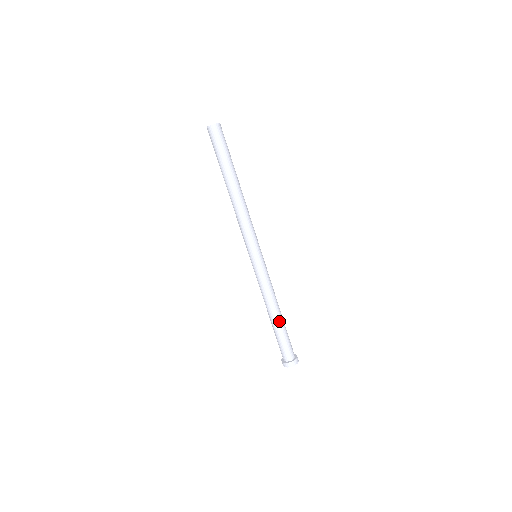
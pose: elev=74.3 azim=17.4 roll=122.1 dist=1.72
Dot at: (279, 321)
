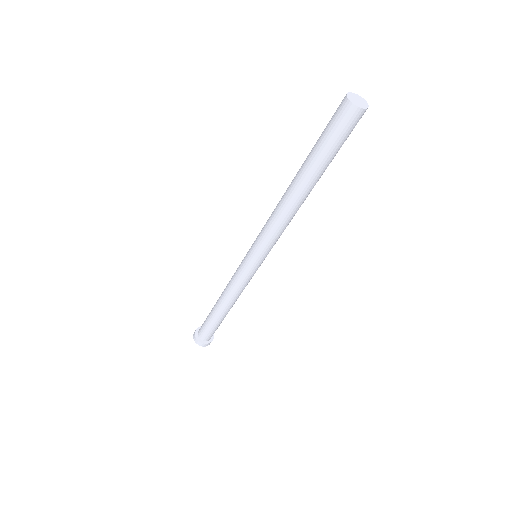
Dot at: (227, 313)
